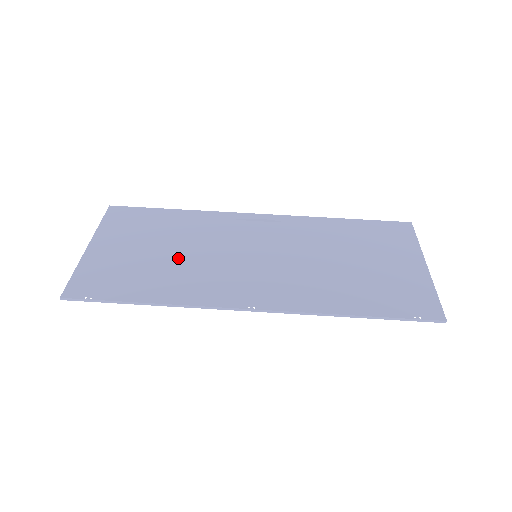
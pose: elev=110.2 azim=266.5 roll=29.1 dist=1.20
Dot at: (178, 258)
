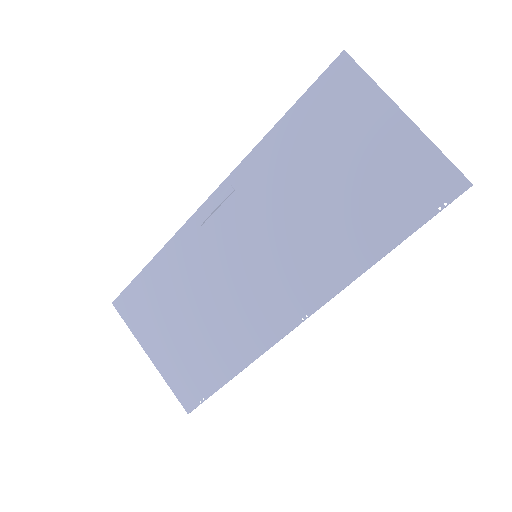
Dot at: (210, 314)
